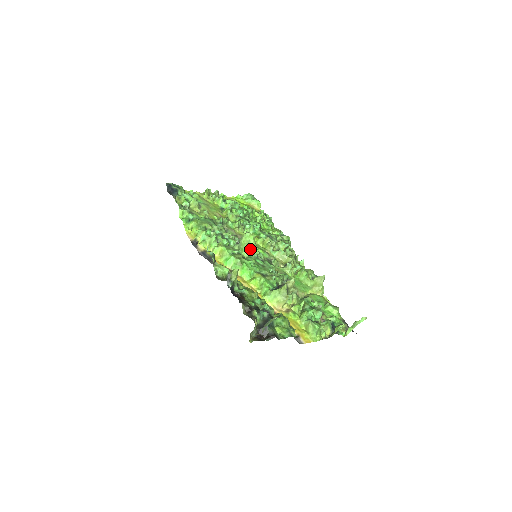
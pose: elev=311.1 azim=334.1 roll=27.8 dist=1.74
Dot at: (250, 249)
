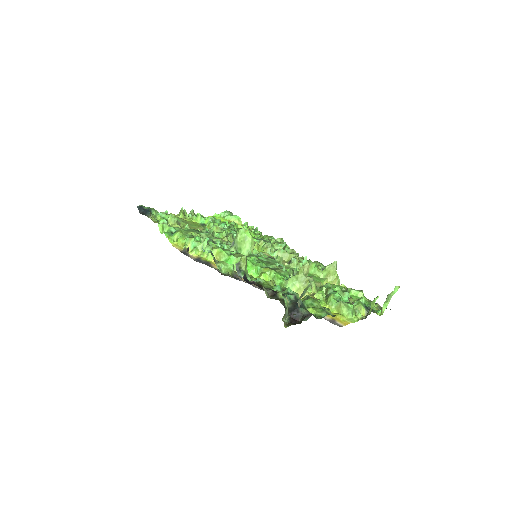
Dot at: (249, 246)
